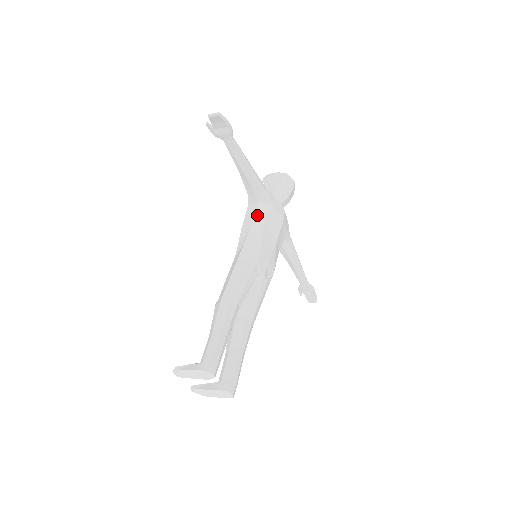
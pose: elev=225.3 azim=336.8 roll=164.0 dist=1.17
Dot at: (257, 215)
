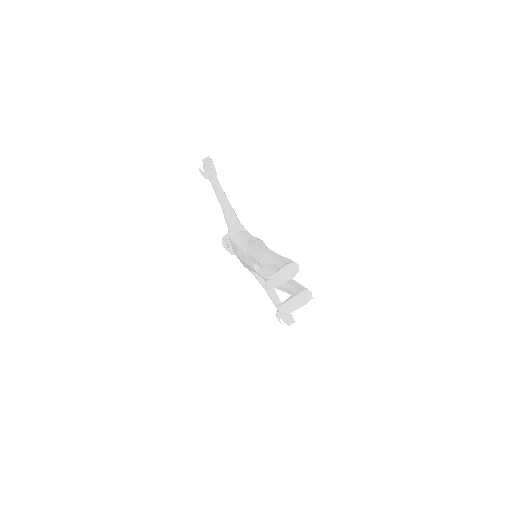
Dot at: (243, 234)
